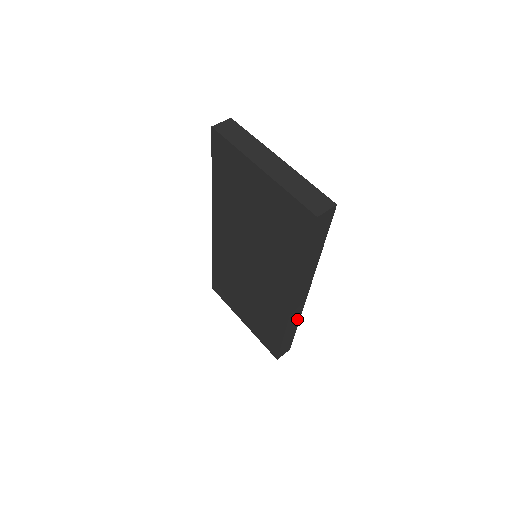
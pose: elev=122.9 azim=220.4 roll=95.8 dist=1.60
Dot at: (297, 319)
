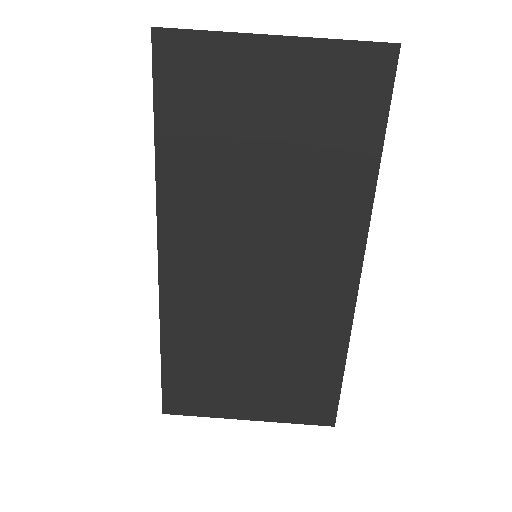
Dot at: occluded
